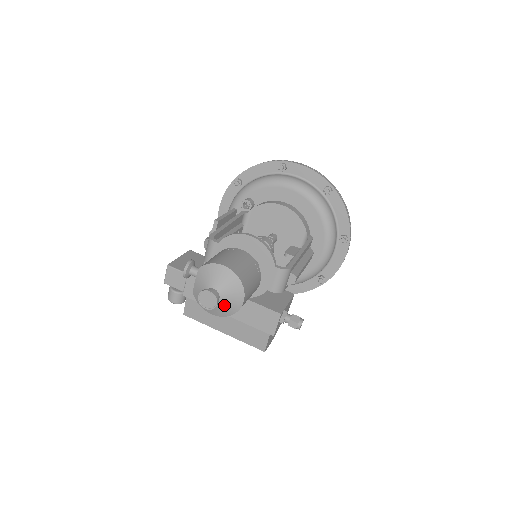
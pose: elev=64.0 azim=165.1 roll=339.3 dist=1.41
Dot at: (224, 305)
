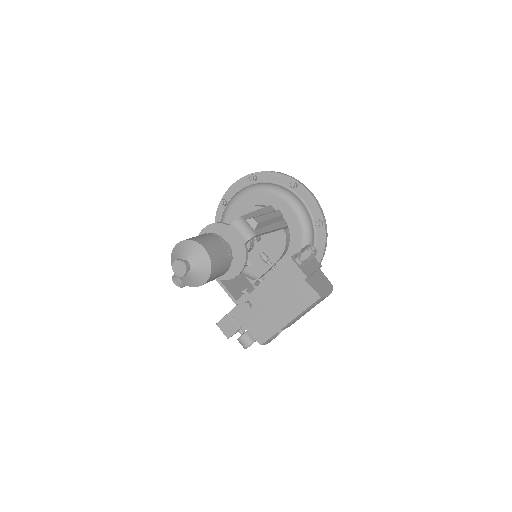
Dot at: (197, 264)
